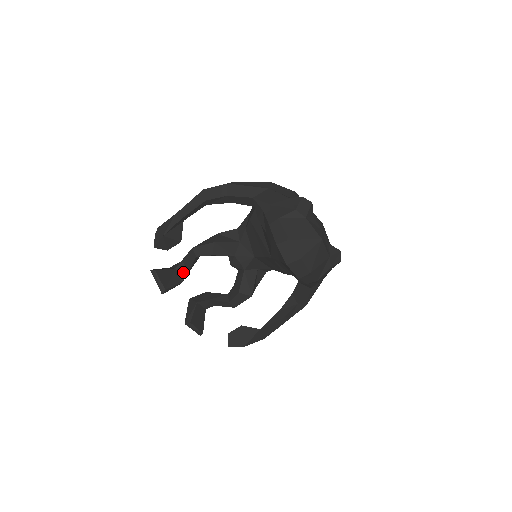
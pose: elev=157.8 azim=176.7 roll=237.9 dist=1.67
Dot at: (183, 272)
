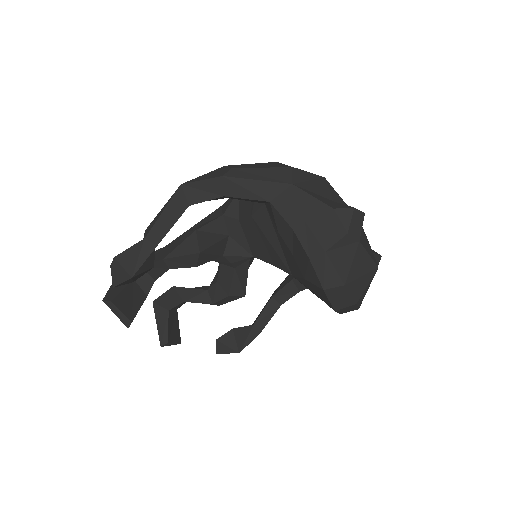
Dot at: (146, 282)
